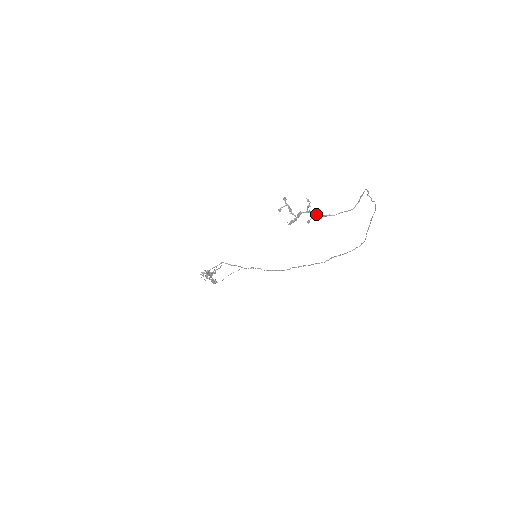
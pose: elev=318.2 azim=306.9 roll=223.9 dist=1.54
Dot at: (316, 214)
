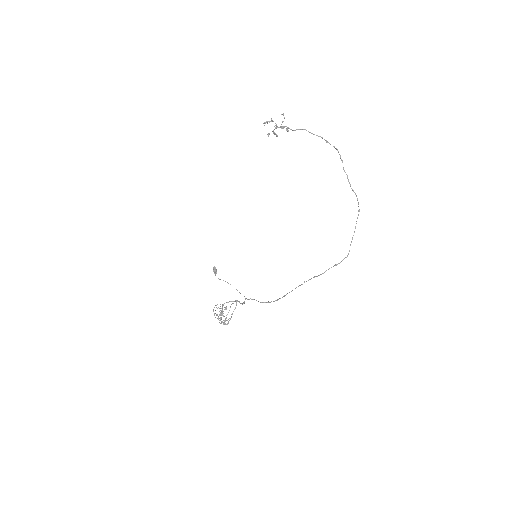
Dot at: (285, 126)
